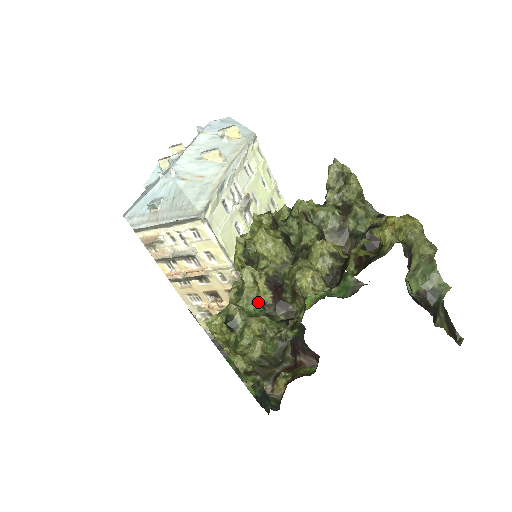
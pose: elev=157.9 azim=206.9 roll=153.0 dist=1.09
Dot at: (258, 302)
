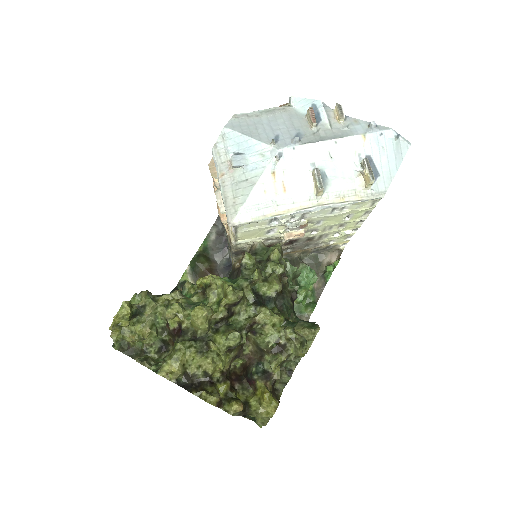
Dot at: (167, 320)
